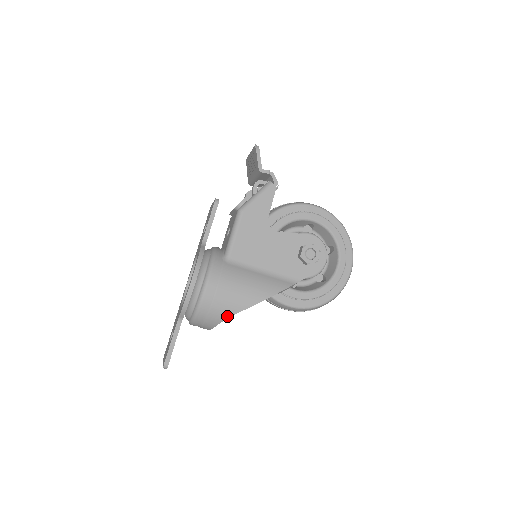
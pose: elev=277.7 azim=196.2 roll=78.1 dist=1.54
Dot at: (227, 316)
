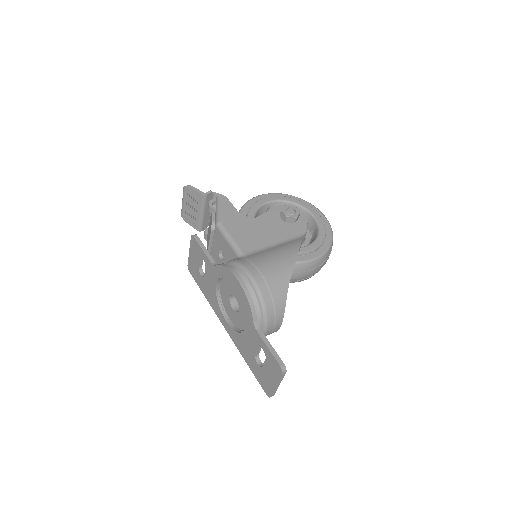
Dot at: (286, 287)
